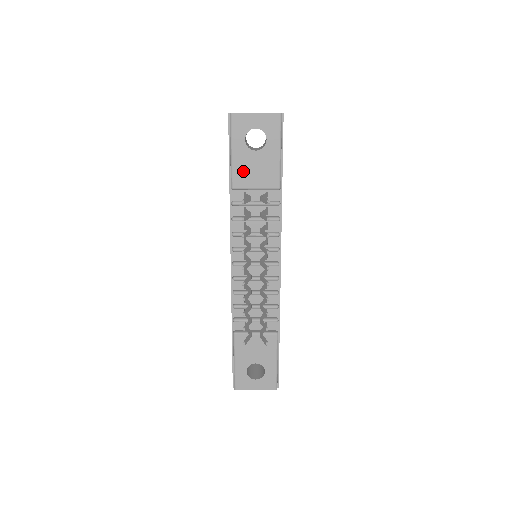
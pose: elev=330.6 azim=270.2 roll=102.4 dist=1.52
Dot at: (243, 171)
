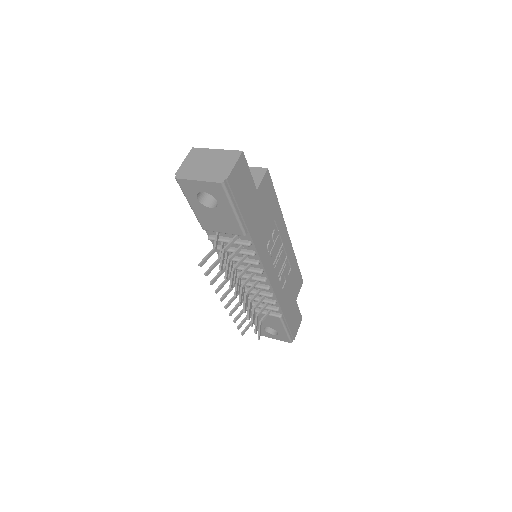
Dot at: (207, 220)
